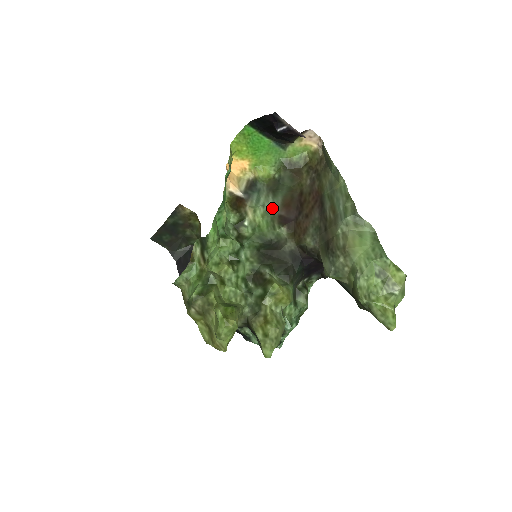
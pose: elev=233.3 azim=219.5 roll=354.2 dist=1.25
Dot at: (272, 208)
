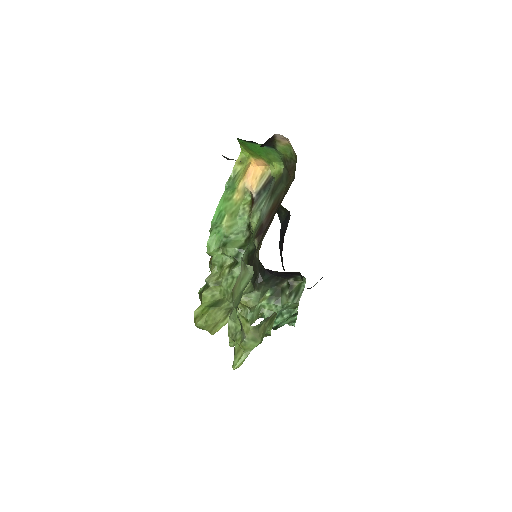
Dot at: (263, 214)
